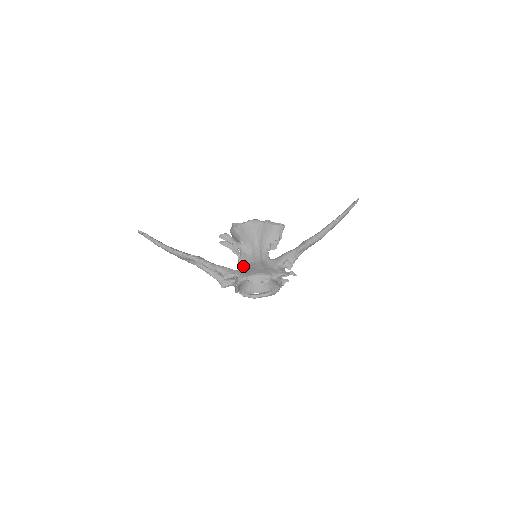
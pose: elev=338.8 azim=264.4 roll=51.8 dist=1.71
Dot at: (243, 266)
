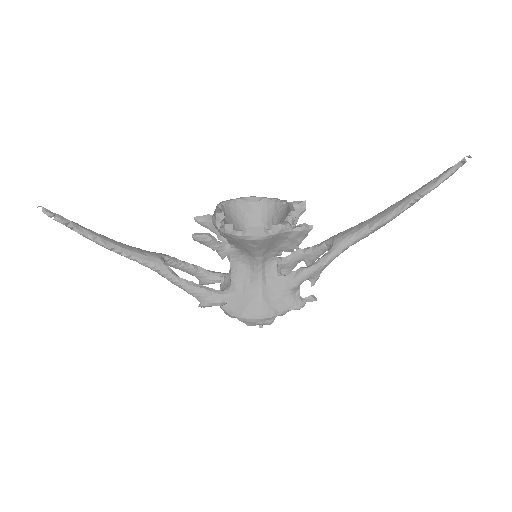
Dot at: (233, 286)
